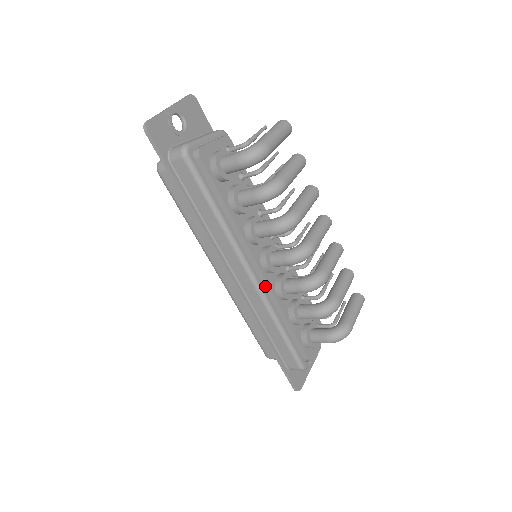
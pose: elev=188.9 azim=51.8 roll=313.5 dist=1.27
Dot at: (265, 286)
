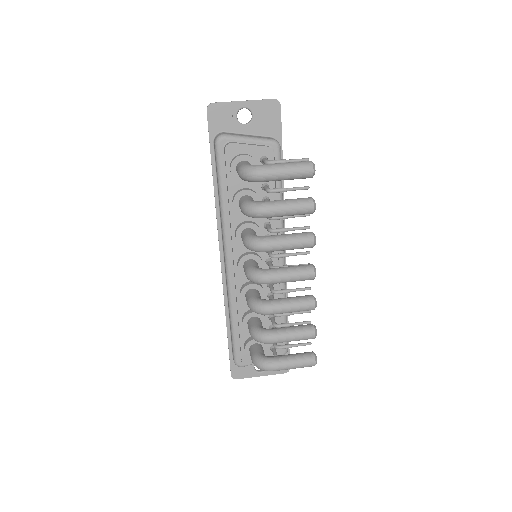
Dot at: (235, 280)
